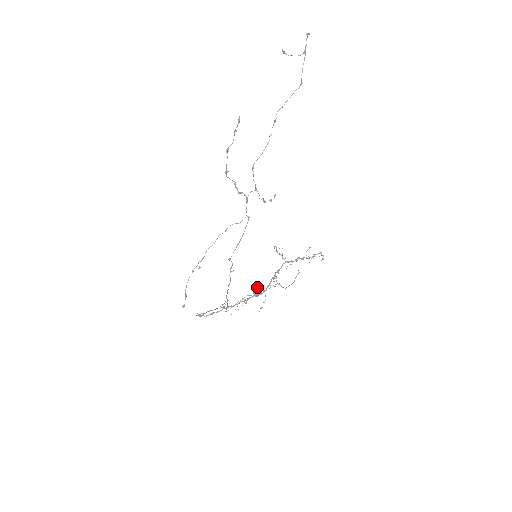
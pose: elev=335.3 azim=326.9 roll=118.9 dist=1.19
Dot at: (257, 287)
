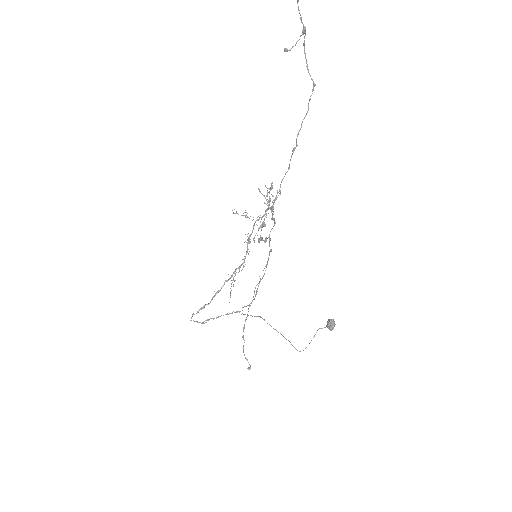
Dot at: (331, 323)
